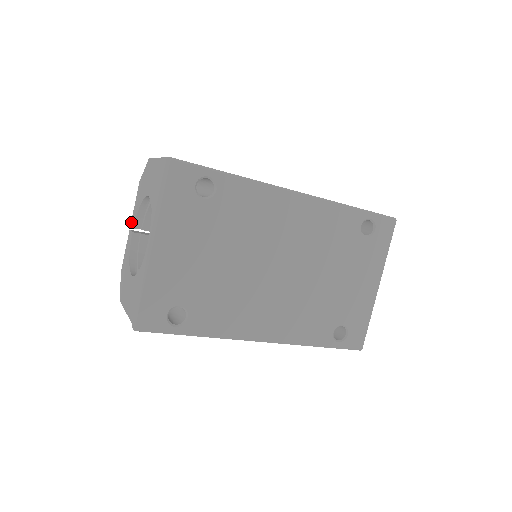
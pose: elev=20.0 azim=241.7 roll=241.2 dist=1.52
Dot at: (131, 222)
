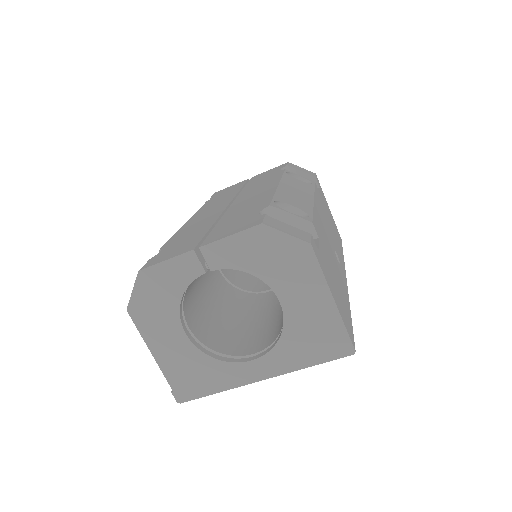
Dot at: (206, 249)
